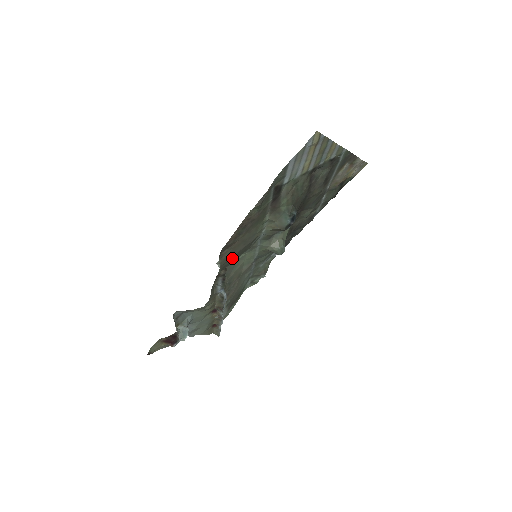
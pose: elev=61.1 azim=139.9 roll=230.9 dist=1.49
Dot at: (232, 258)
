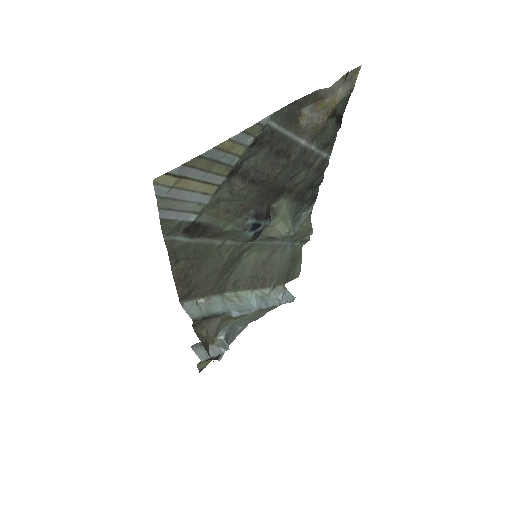
Dot at: (221, 277)
